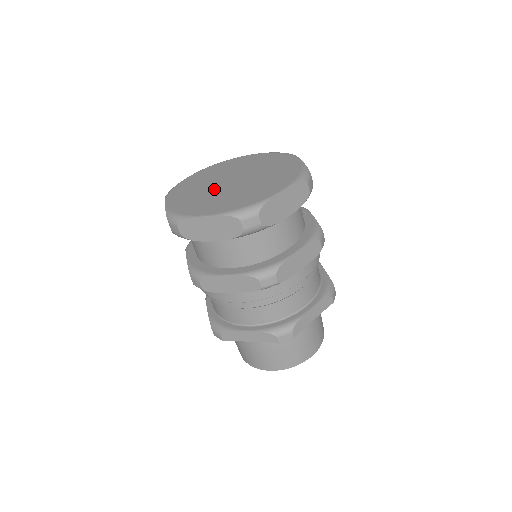
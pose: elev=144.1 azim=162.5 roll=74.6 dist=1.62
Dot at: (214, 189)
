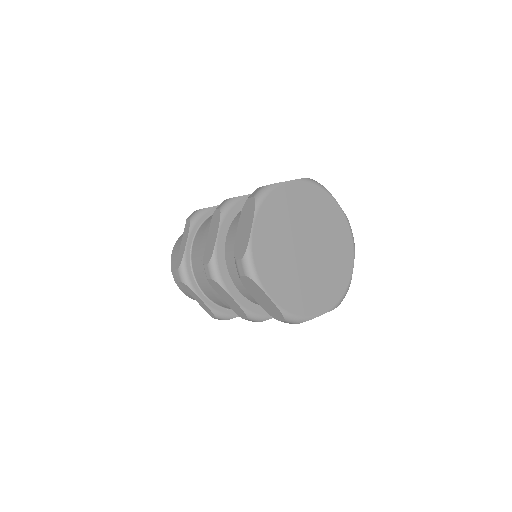
Dot at: (292, 248)
